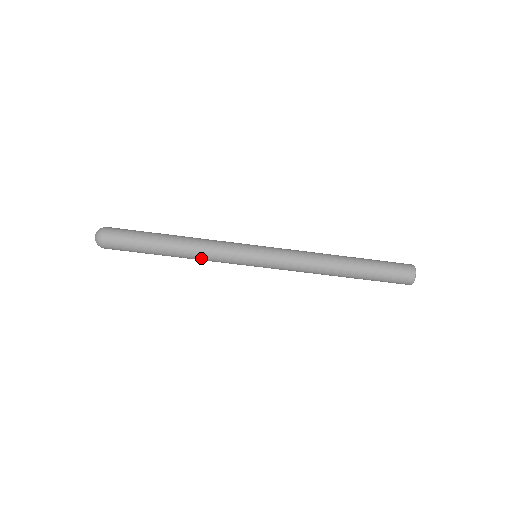
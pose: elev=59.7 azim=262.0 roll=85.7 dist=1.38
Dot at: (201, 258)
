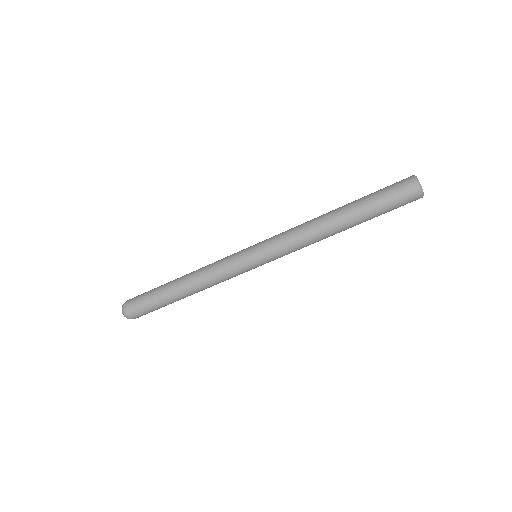
Dot at: (208, 284)
